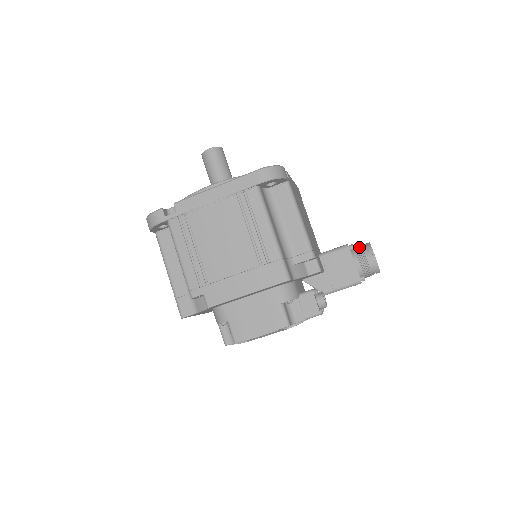
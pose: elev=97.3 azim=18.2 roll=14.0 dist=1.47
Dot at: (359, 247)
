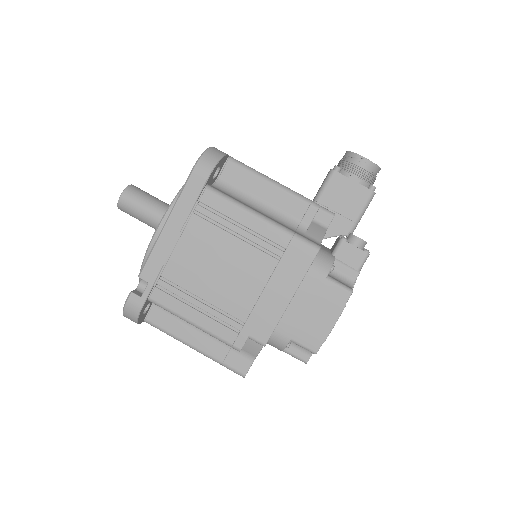
Dot at: (342, 163)
